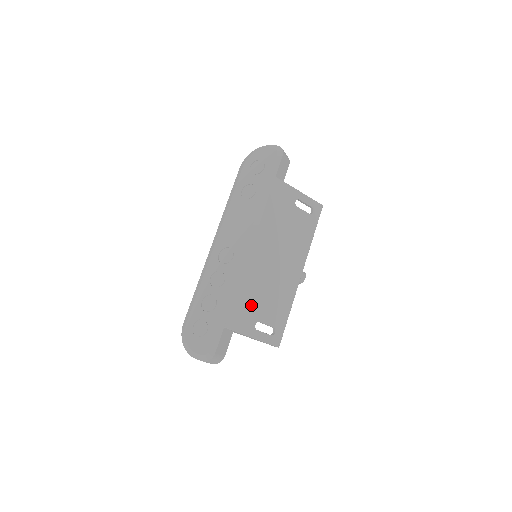
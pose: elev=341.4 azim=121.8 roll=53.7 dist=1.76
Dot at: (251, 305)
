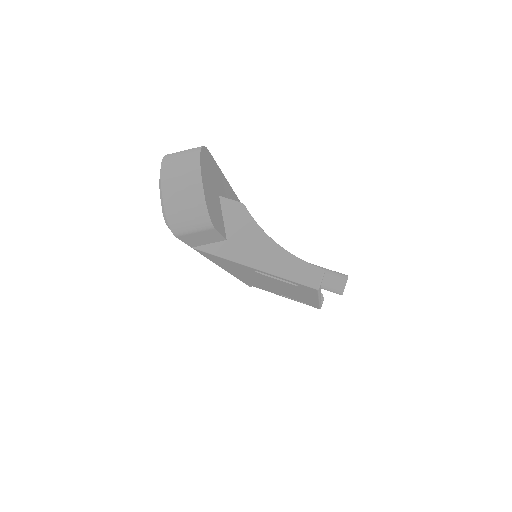
Dot at: occluded
